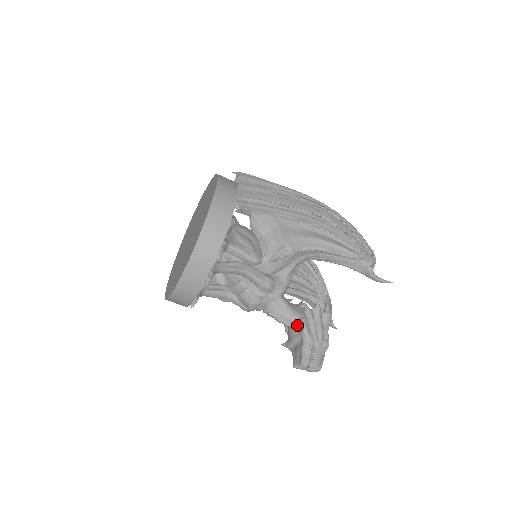
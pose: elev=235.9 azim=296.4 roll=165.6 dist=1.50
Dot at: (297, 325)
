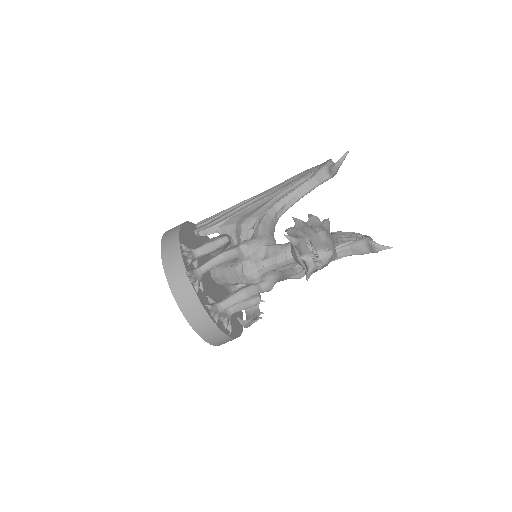
Dot at: (291, 247)
